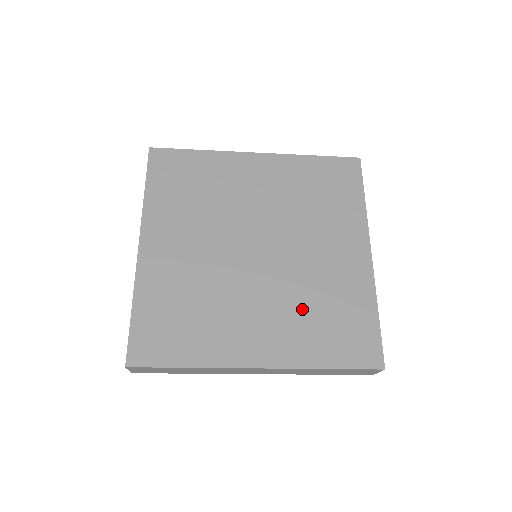
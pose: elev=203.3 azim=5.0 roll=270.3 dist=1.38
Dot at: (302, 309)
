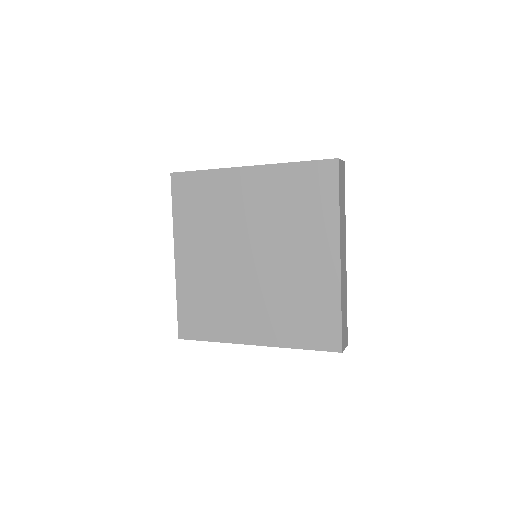
Dot at: (283, 305)
